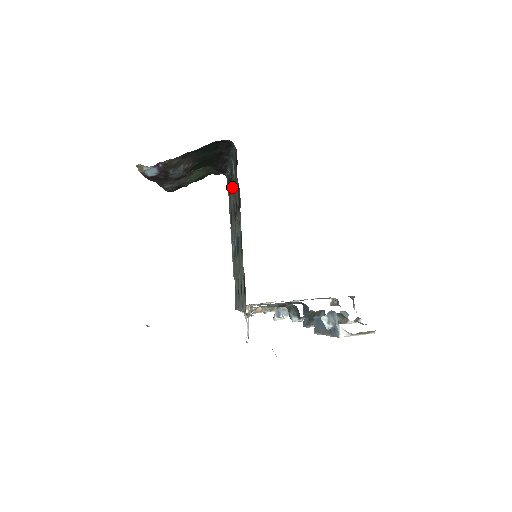
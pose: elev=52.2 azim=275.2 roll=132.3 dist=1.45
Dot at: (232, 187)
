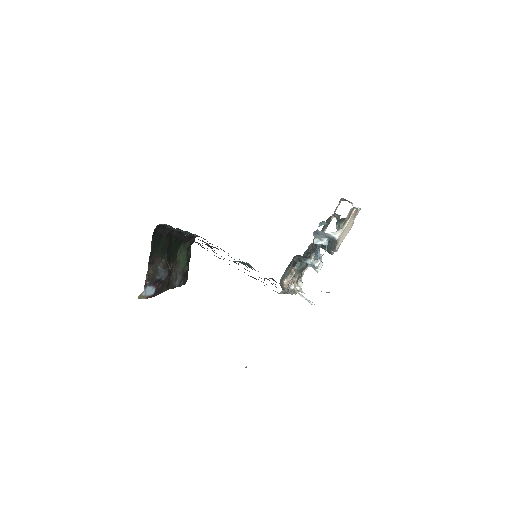
Dot at: (200, 240)
